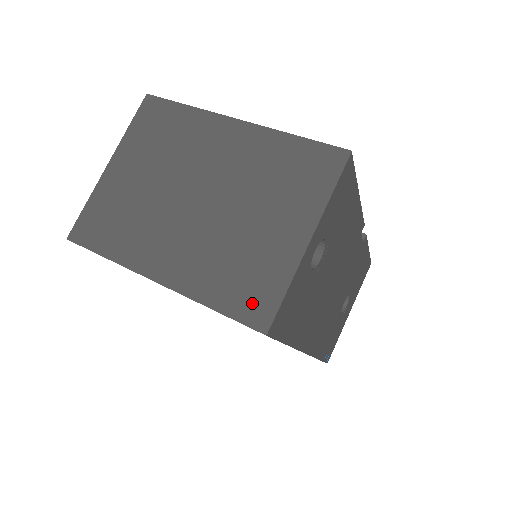
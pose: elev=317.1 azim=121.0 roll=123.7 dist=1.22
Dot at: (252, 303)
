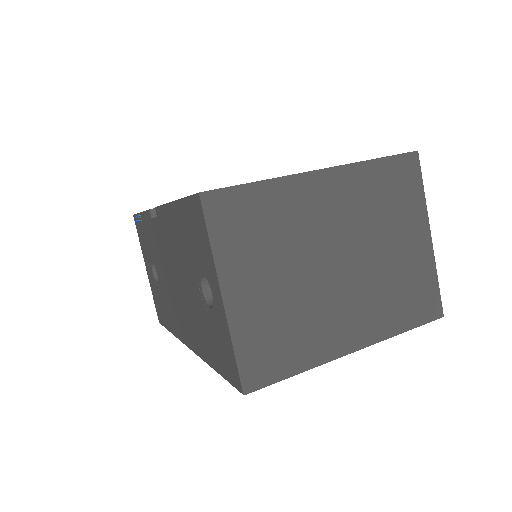
Dot at: (425, 306)
